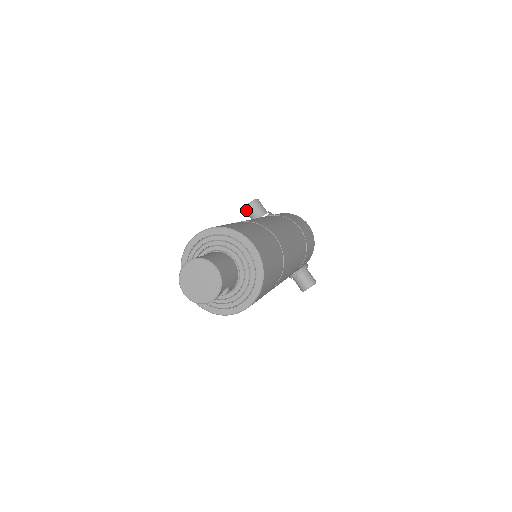
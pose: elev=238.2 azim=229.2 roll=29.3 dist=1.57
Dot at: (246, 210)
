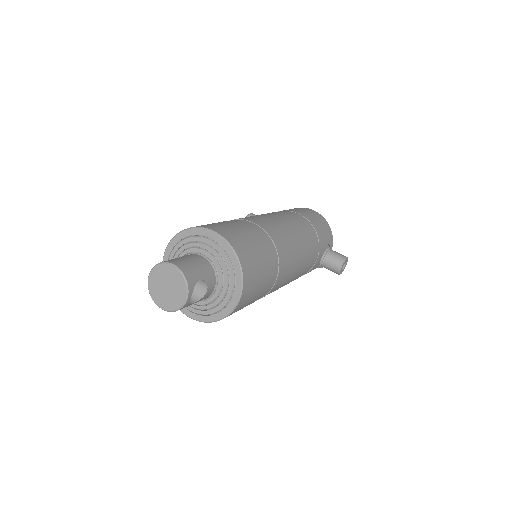
Dot at: occluded
